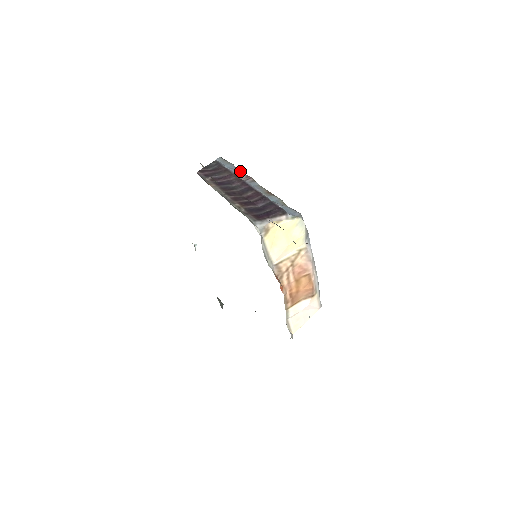
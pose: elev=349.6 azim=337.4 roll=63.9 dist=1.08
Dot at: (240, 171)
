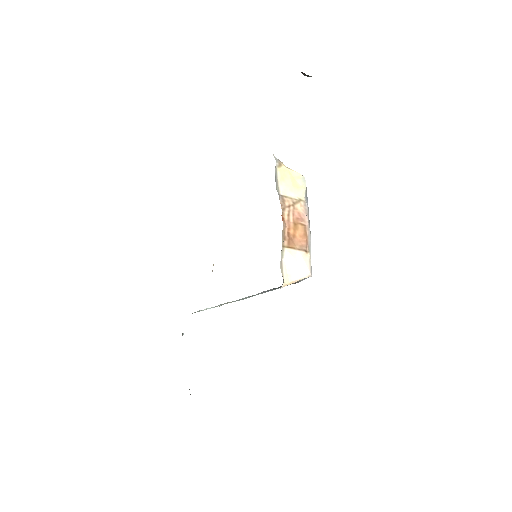
Dot at: occluded
